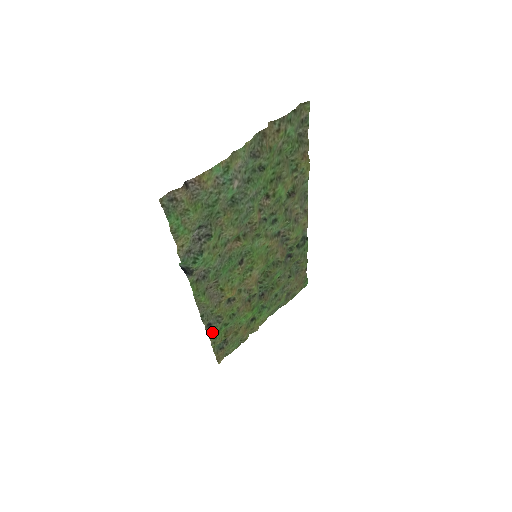
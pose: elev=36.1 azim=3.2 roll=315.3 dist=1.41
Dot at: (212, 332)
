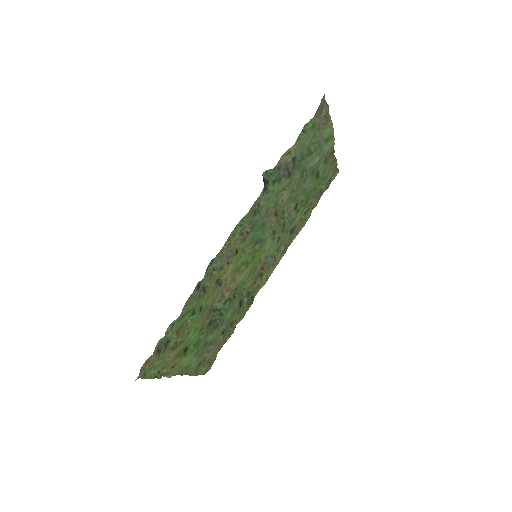
Dot at: (189, 302)
